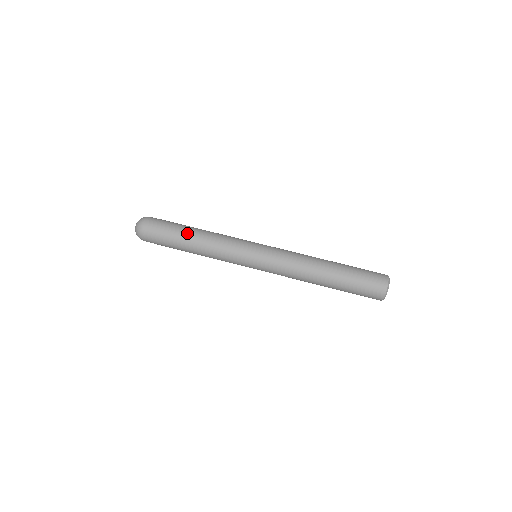
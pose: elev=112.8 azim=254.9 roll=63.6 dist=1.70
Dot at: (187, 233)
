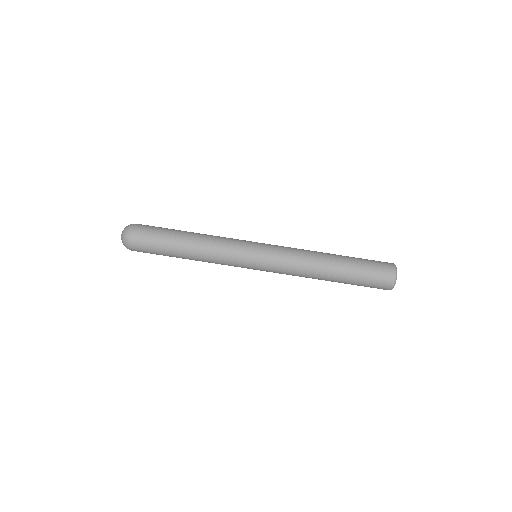
Dot at: (181, 237)
